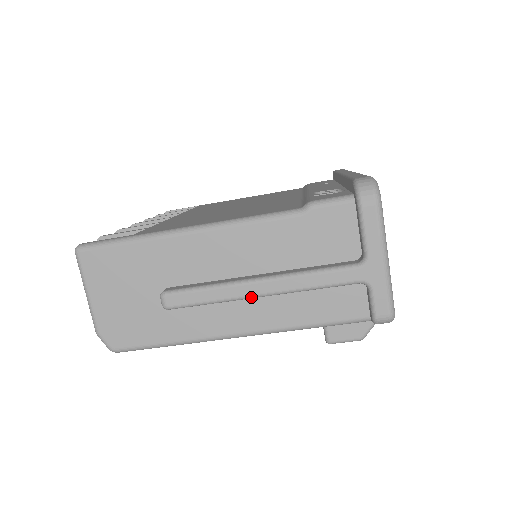
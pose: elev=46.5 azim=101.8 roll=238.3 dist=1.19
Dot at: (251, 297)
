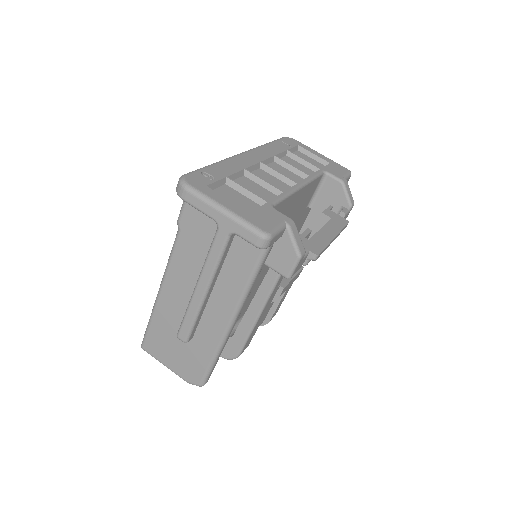
Dot at: (203, 299)
